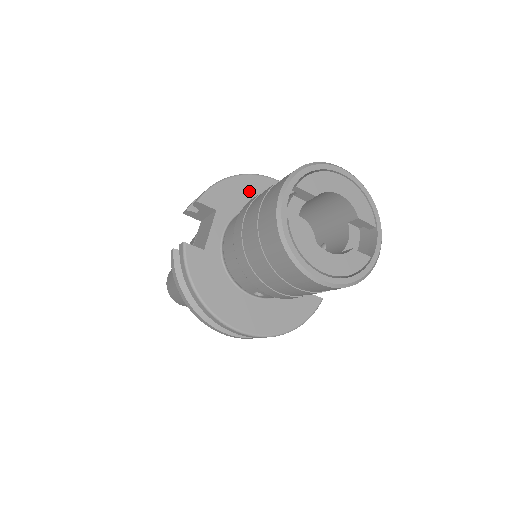
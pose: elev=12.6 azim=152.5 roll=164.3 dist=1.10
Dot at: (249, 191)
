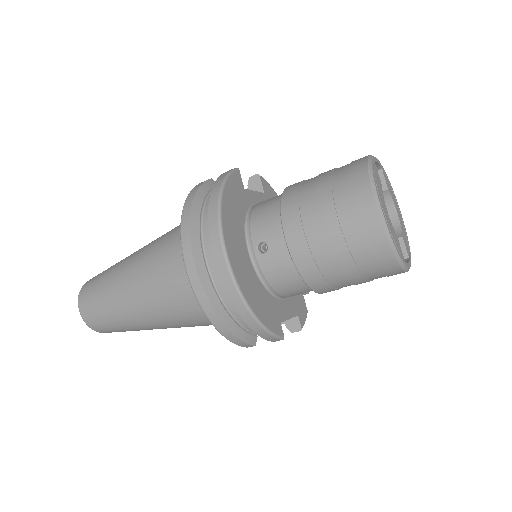
Dot at: occluded
